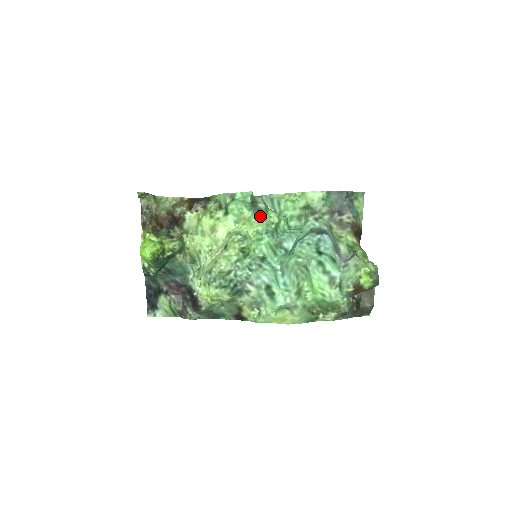
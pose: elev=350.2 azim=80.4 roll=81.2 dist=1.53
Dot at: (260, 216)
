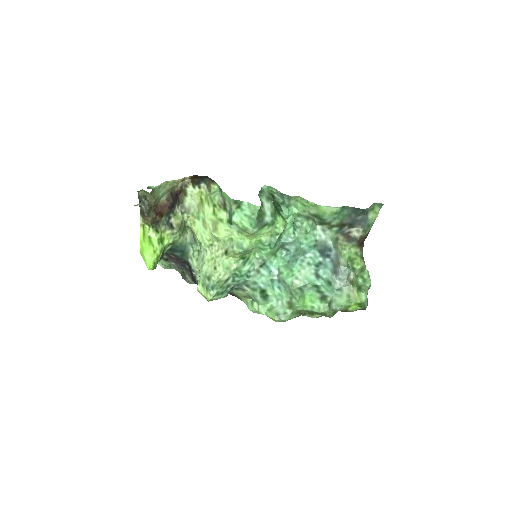
Dot at: (265, 229)
